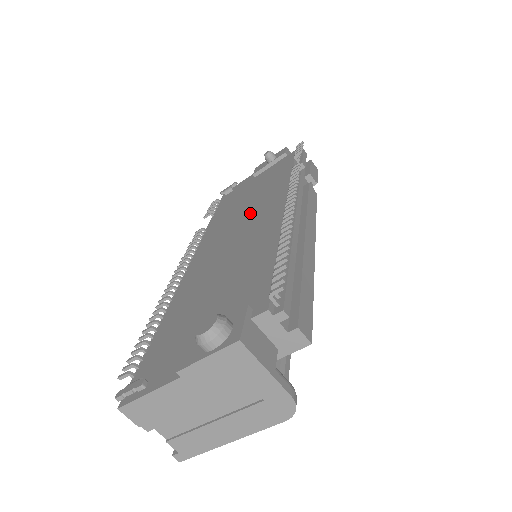
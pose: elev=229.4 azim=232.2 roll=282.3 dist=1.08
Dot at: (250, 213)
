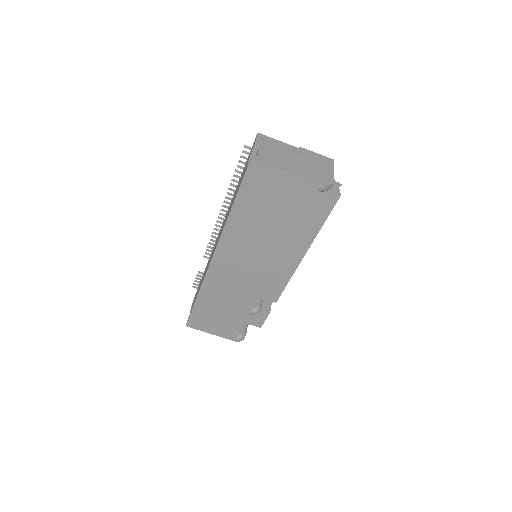
Dot at: occluded
